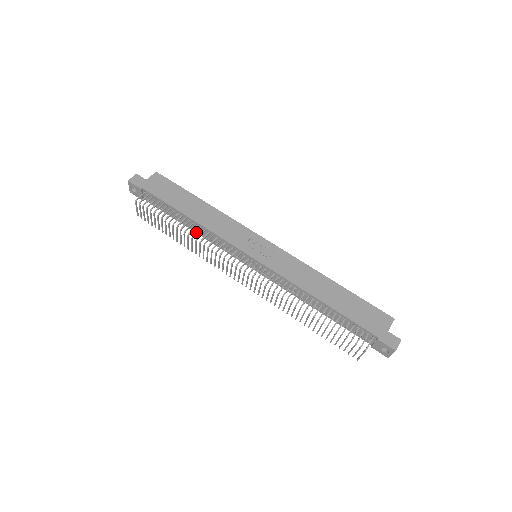
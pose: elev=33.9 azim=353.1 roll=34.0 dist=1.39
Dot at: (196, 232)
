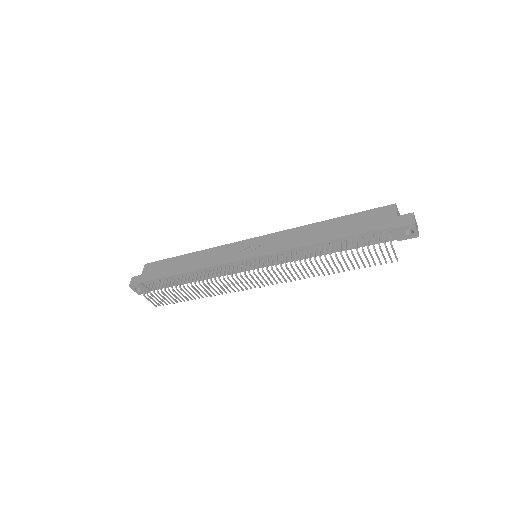
Dot at: (199, 277)
